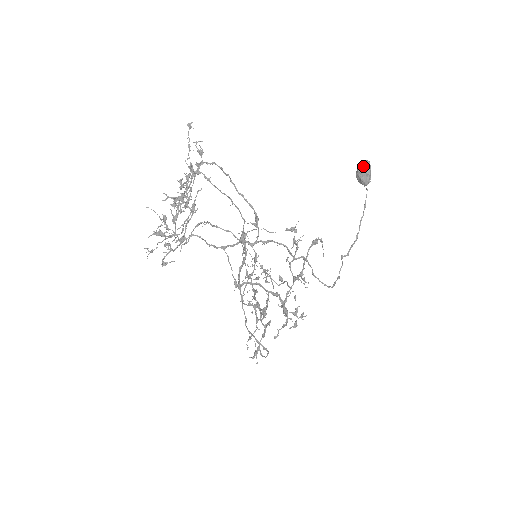
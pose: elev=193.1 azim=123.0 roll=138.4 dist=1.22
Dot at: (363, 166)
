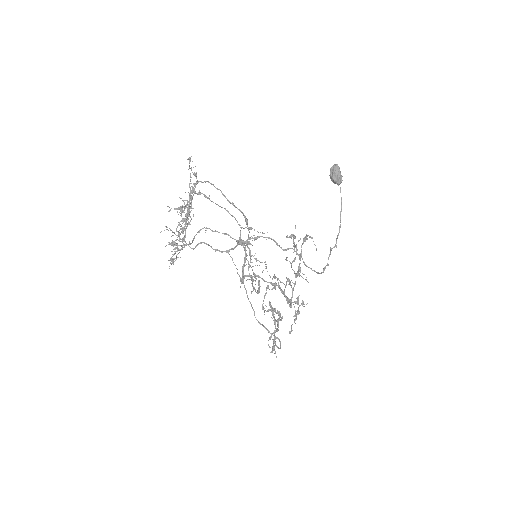
Dot at: (333, 169)
